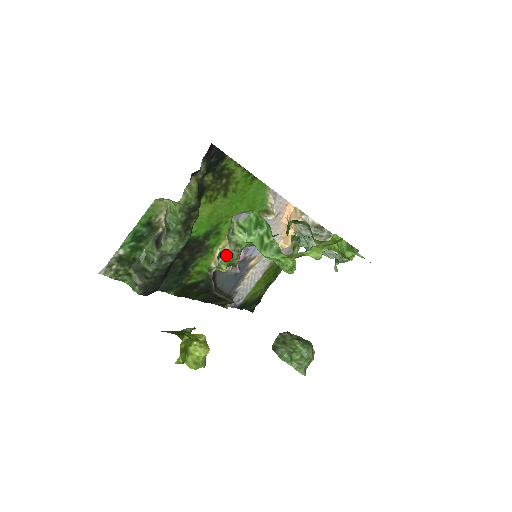
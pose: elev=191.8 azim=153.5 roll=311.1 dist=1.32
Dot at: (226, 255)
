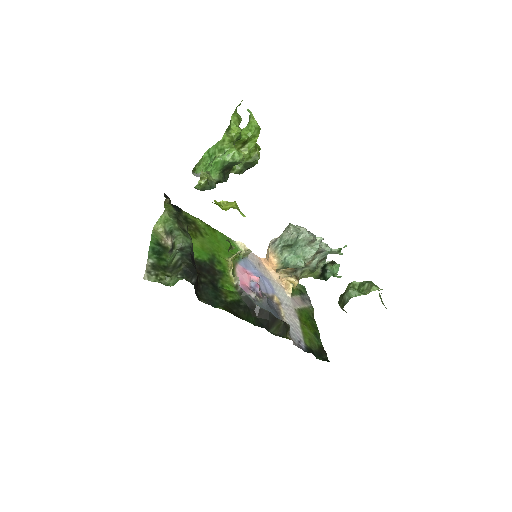
Dot at: (243, 284)
